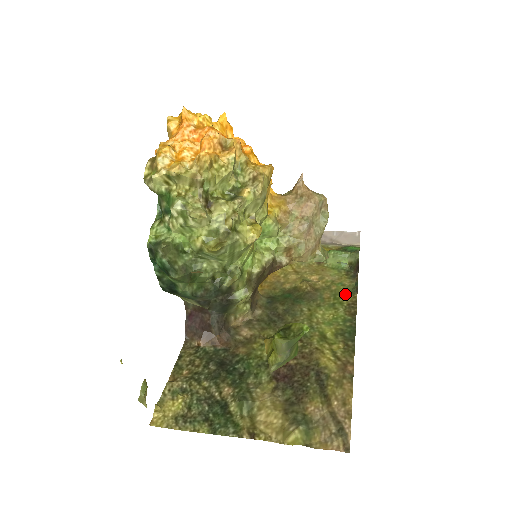
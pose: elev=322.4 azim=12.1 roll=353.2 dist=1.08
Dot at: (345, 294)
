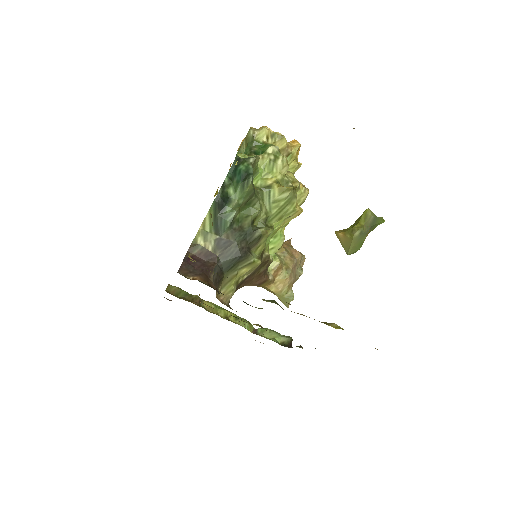
Dot at: occluded
